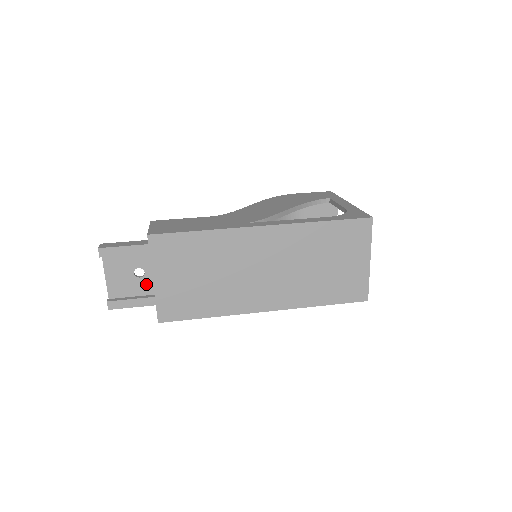
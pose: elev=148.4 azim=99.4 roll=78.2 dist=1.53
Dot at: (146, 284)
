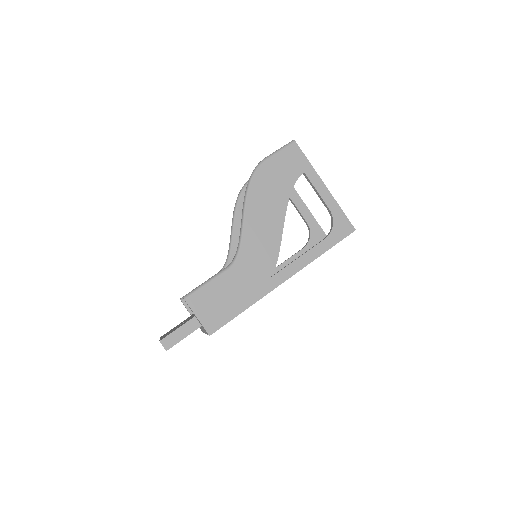
Dot at: occluded
